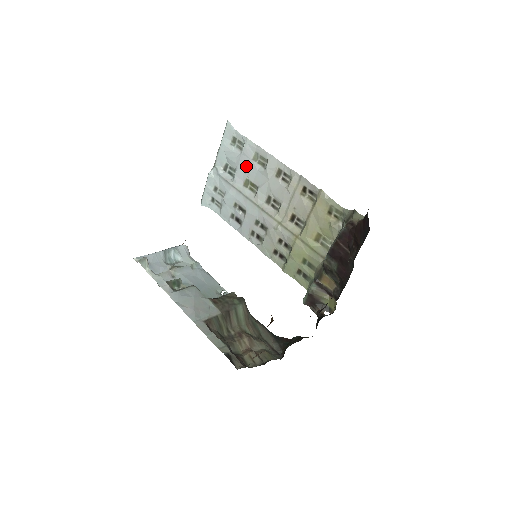
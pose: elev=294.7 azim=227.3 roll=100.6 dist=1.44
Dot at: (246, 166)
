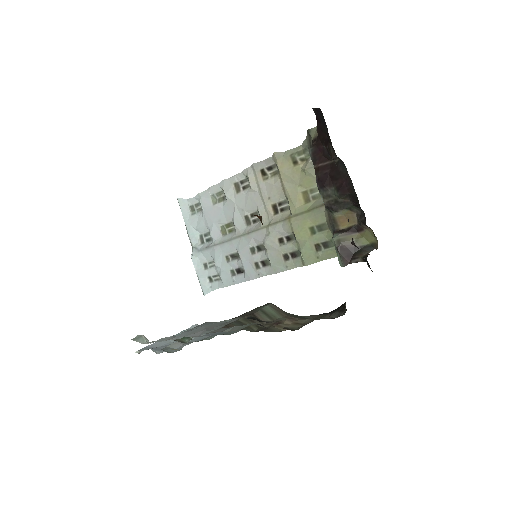
Dot at: (213, 216)
